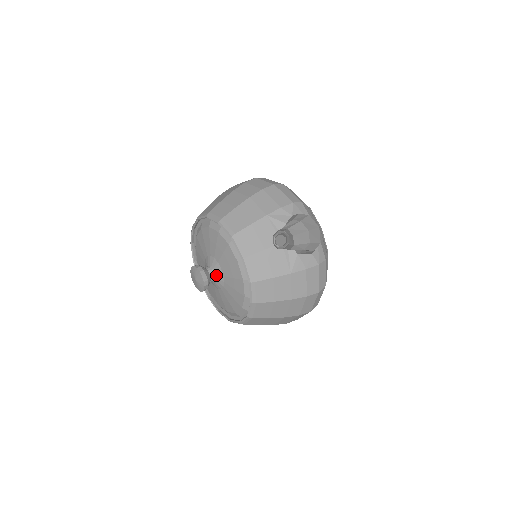
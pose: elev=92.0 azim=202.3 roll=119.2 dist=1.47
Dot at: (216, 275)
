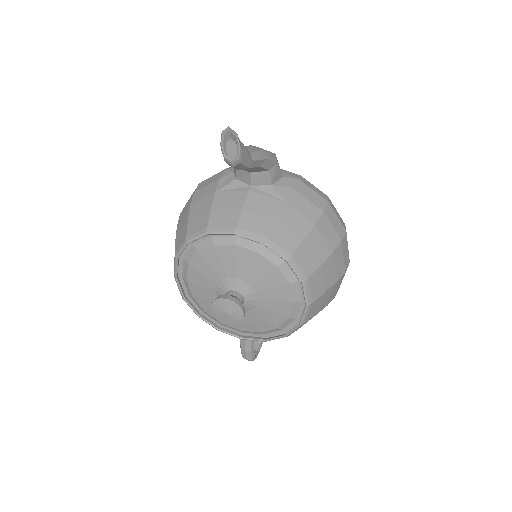
Dot at: (238, 291)
